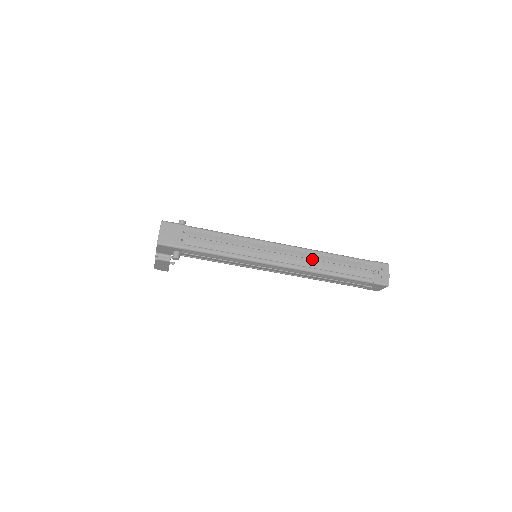
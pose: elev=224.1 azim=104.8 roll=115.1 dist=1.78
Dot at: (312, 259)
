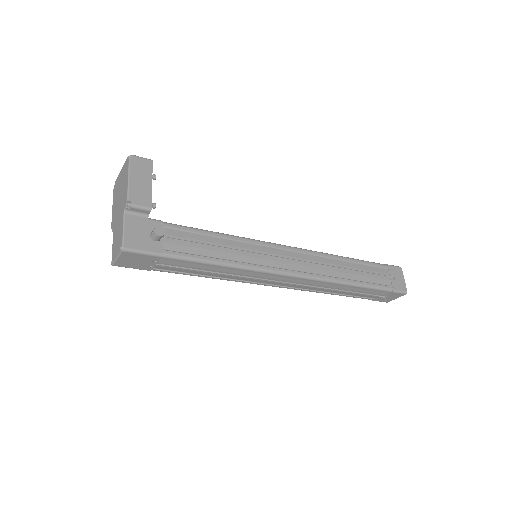
Dot at: (320, 286)
